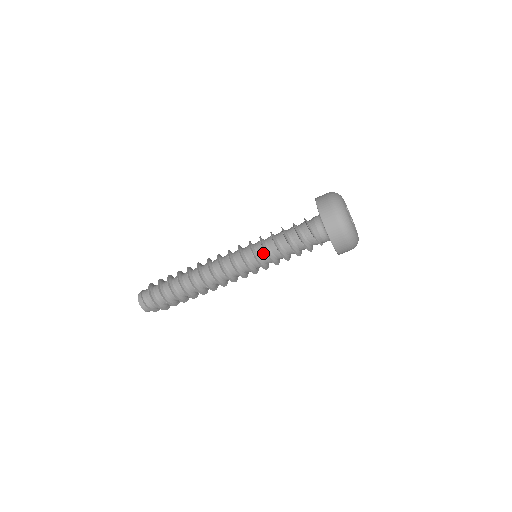
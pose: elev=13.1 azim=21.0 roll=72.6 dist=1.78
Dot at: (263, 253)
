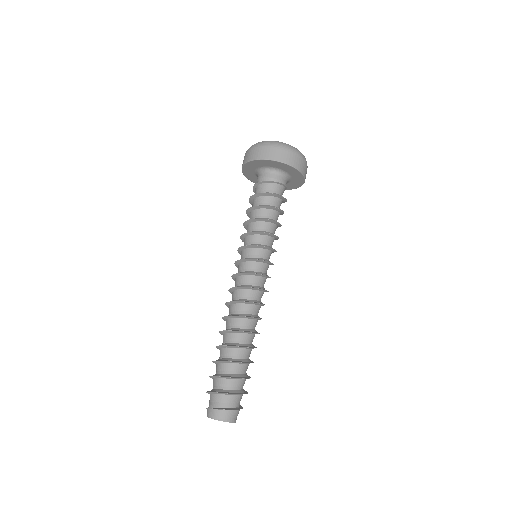
Dot at: (246, 239)
